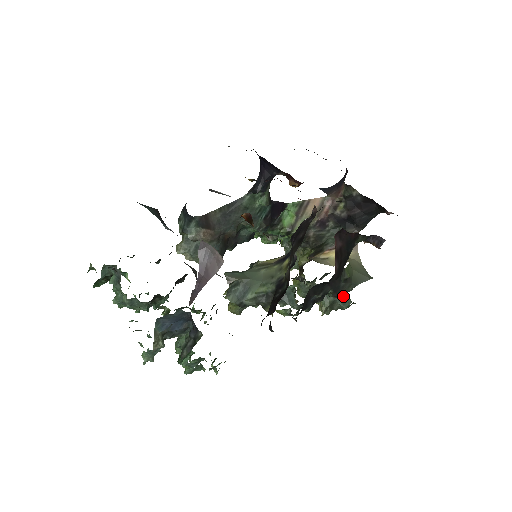
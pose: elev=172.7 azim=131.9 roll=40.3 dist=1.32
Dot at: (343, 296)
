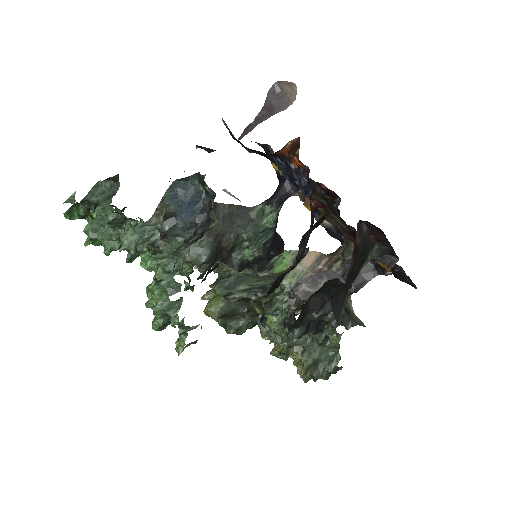
Dot at: (337, 337)
